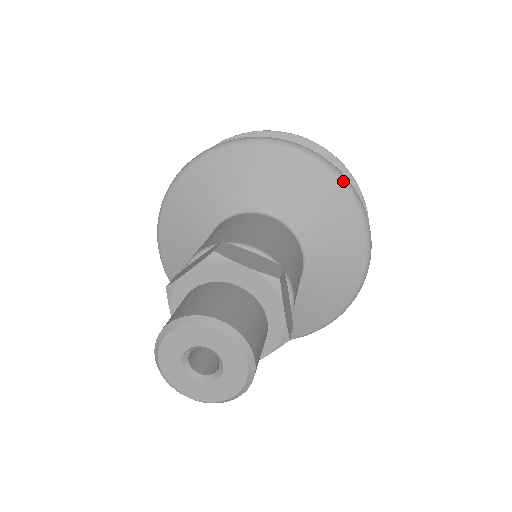
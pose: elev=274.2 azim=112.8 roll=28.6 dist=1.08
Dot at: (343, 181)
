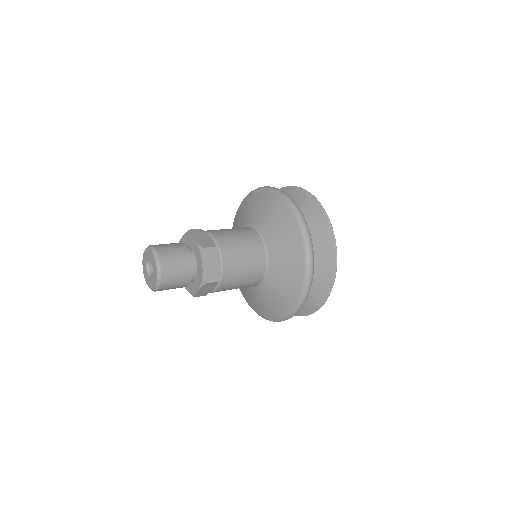
Dot at: (297, 217)
